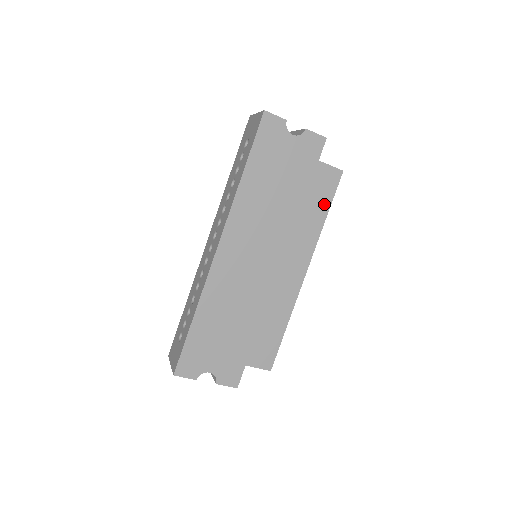
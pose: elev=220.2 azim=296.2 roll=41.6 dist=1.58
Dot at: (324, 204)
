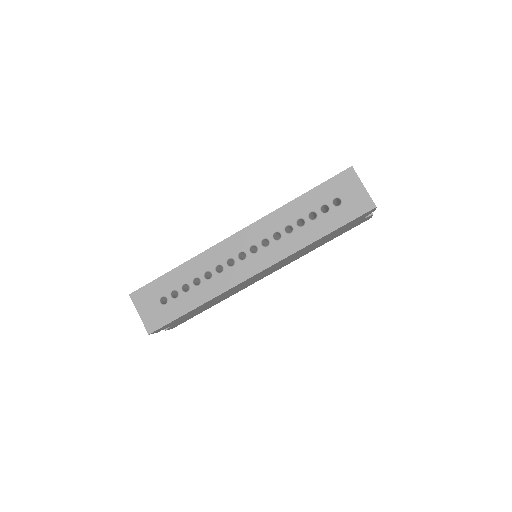
Dot at: occluded
